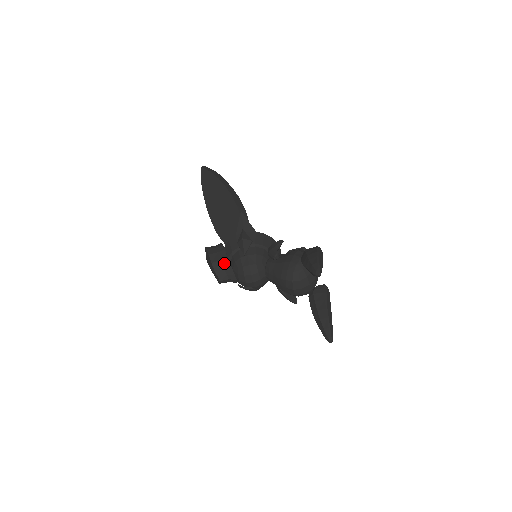
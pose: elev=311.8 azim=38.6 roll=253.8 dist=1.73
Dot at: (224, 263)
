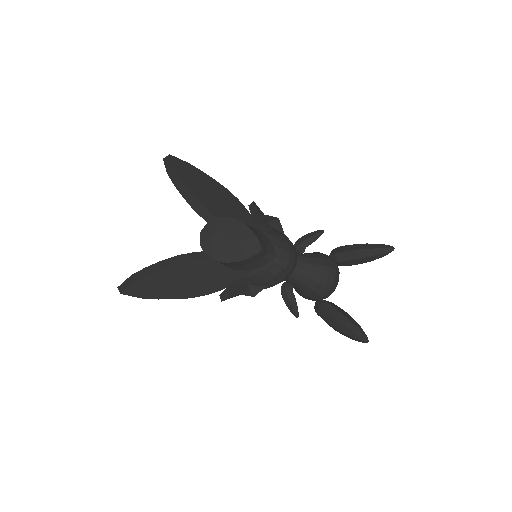
Dot at: (260, 235)
